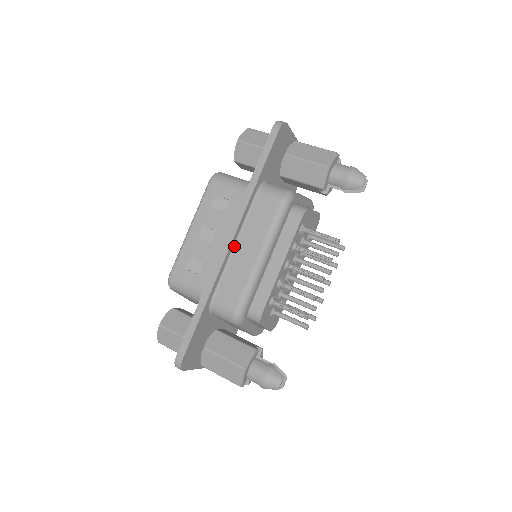
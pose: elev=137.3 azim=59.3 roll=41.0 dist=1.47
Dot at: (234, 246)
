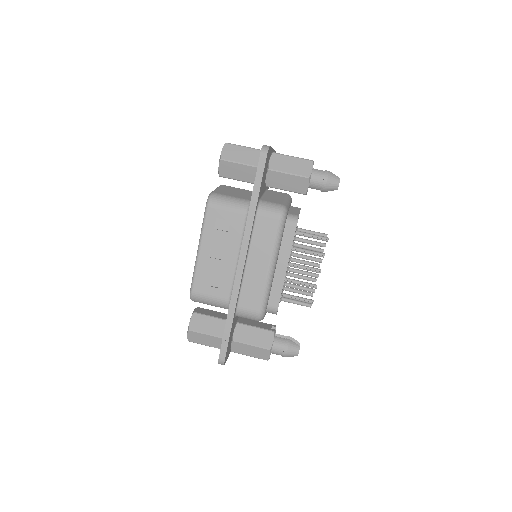
Dot at: (246, 262)
